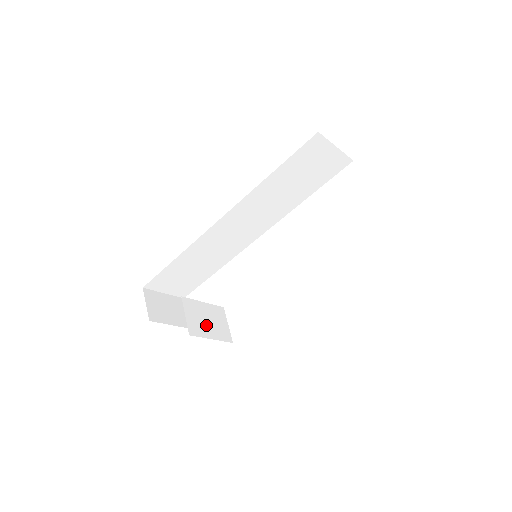
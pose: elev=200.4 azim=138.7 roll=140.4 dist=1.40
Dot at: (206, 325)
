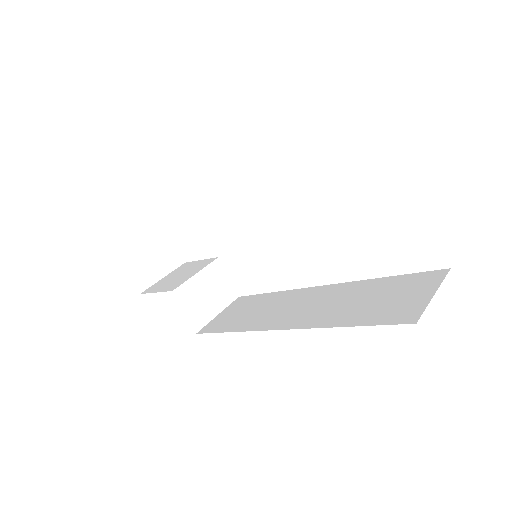
Dot at: (208, 302)
